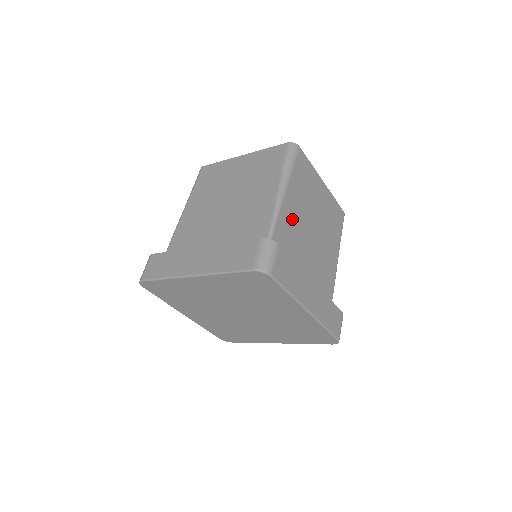
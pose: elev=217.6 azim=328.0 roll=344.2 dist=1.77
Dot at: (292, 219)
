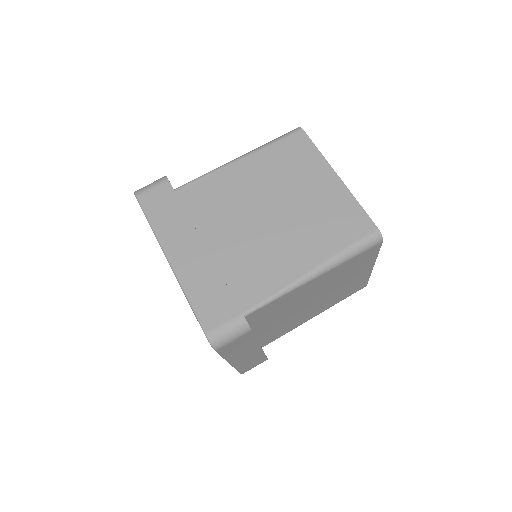
Dot at: (298, 295)
